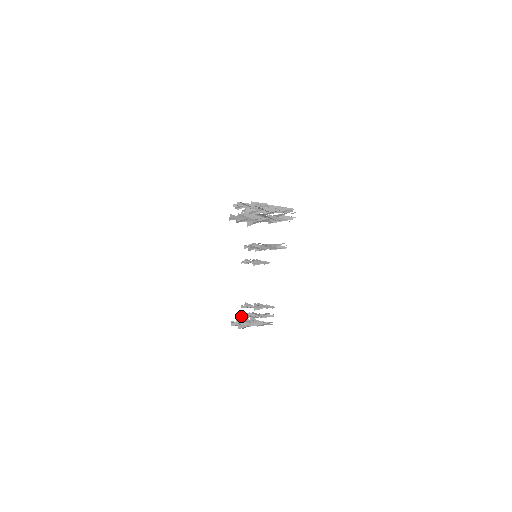
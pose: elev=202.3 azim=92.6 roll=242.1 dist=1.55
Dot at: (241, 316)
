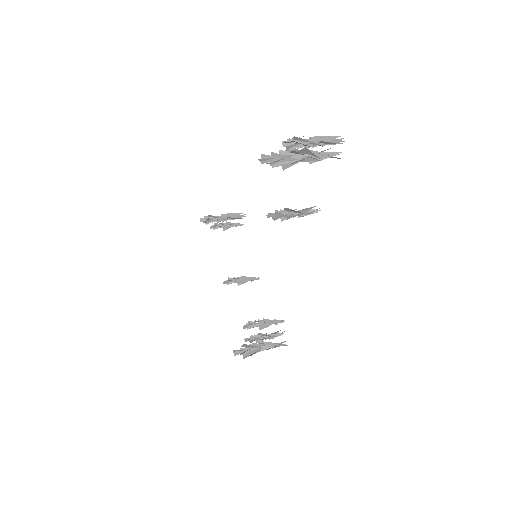
Dot at: occluded
